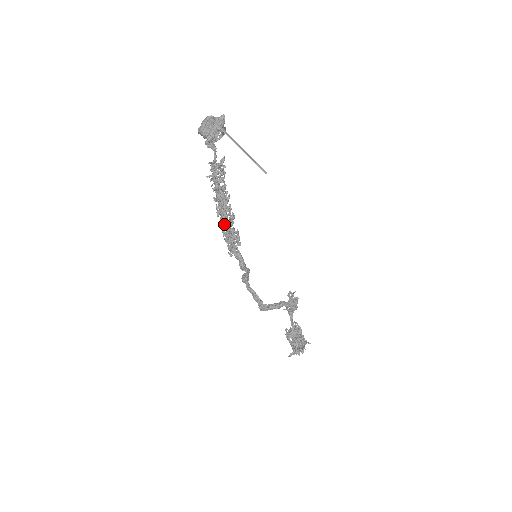
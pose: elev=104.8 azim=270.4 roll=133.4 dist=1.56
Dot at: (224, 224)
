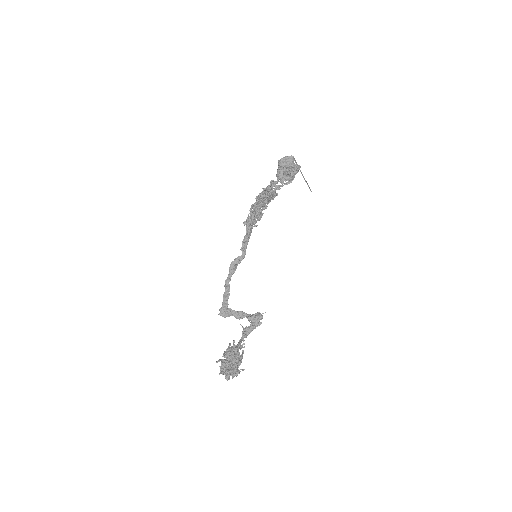
Dot at: (258, 202)
